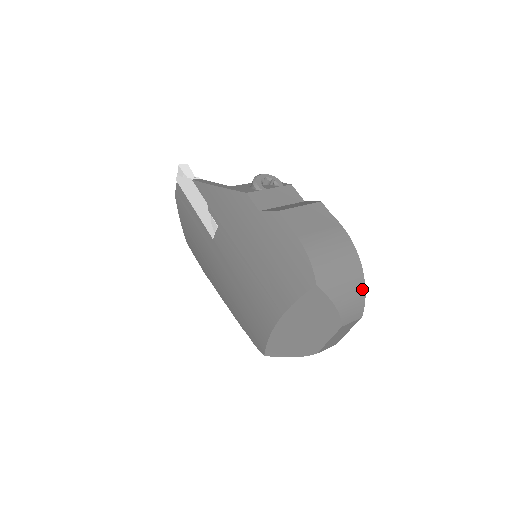
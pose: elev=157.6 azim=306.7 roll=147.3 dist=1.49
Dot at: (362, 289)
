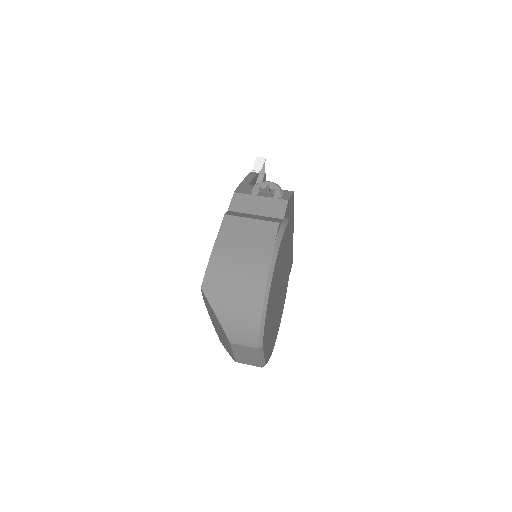
Dot at: (256, 319)
